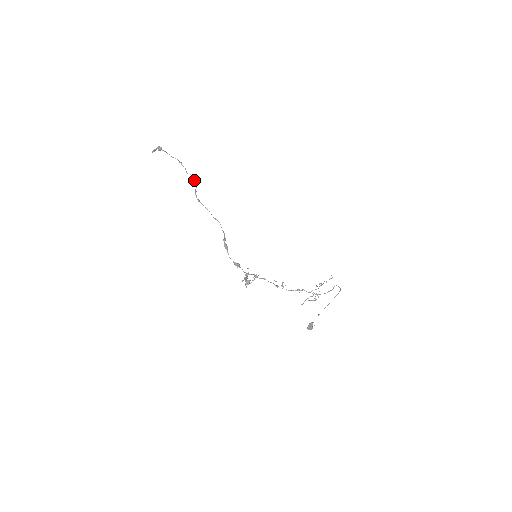
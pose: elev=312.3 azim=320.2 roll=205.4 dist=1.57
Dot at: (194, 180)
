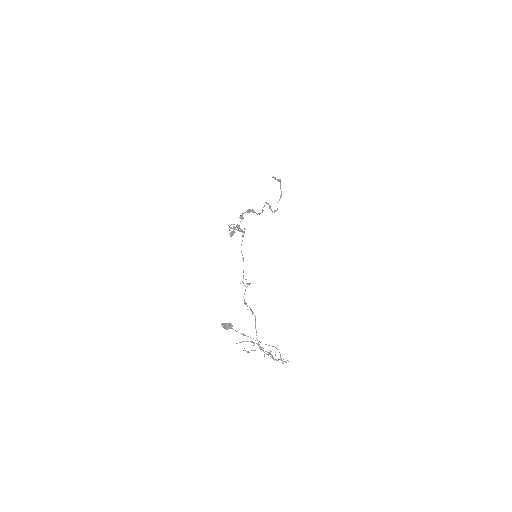
Dot at: (276, 210)
